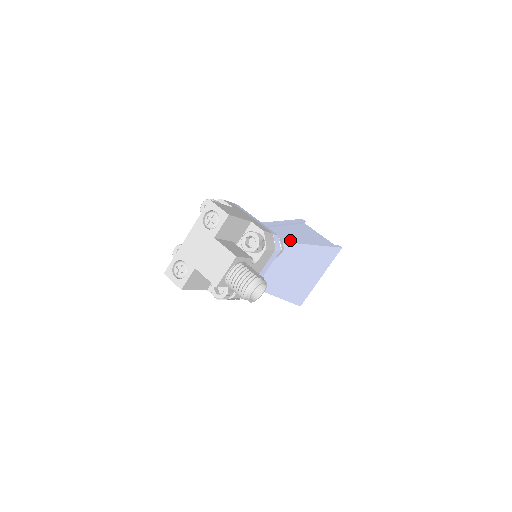
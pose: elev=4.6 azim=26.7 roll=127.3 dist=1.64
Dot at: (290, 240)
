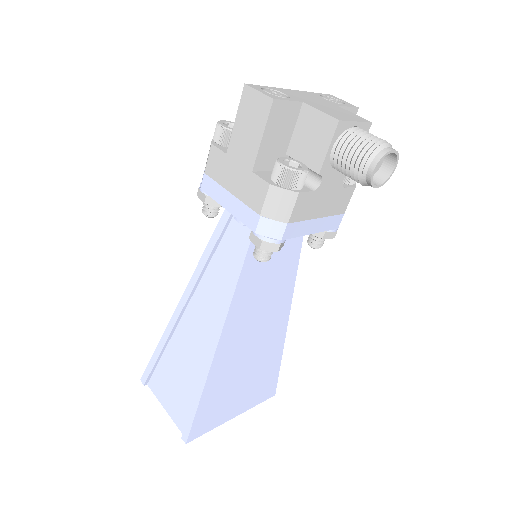
Dot at: occluded
